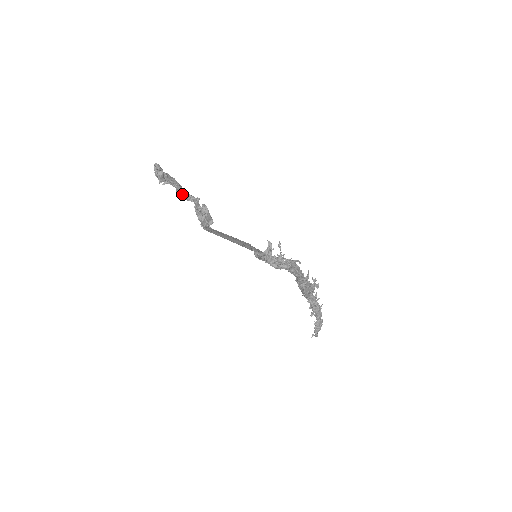
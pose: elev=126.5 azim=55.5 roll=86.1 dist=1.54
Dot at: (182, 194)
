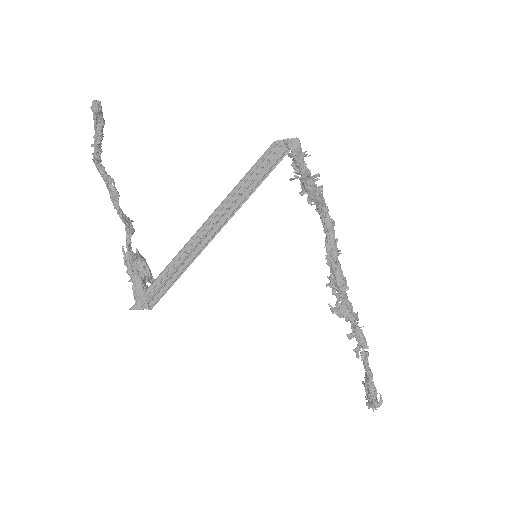
Dot at: (116, 201)
